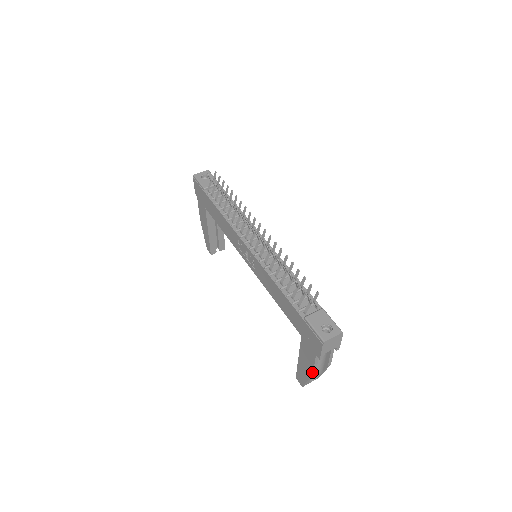
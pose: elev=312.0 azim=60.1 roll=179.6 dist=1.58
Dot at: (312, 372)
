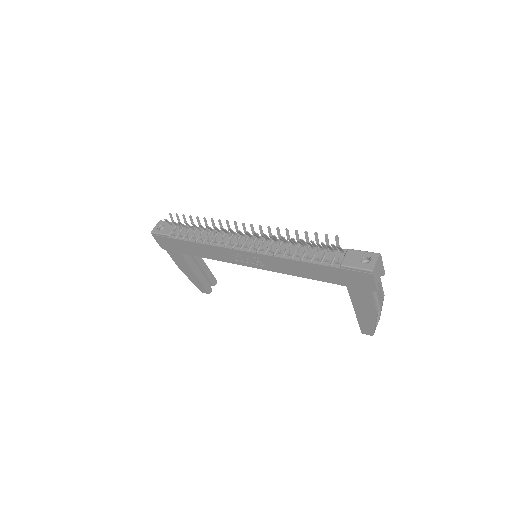
Dot at: (376, 311)
